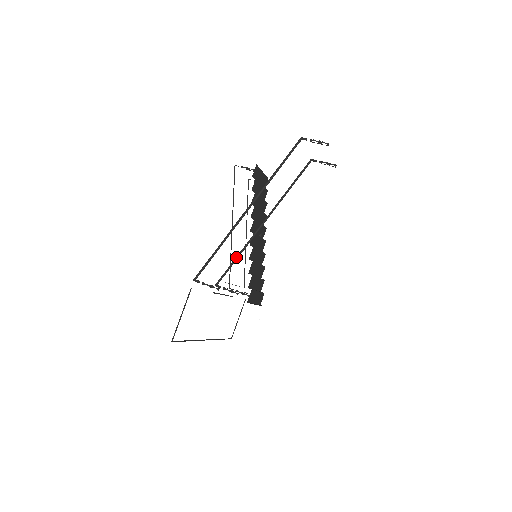
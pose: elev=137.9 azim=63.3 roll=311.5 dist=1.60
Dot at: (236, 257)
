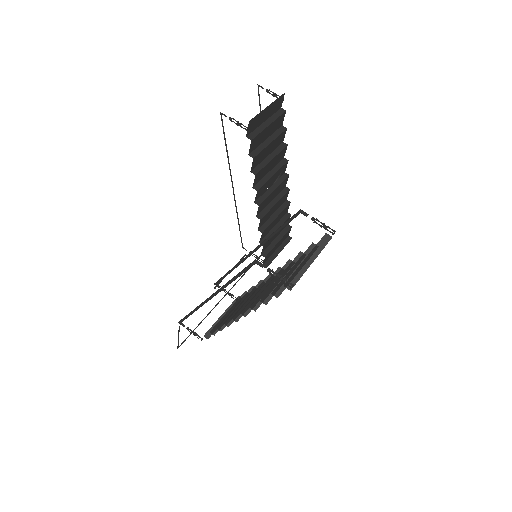
Dot at: (228, 272)
